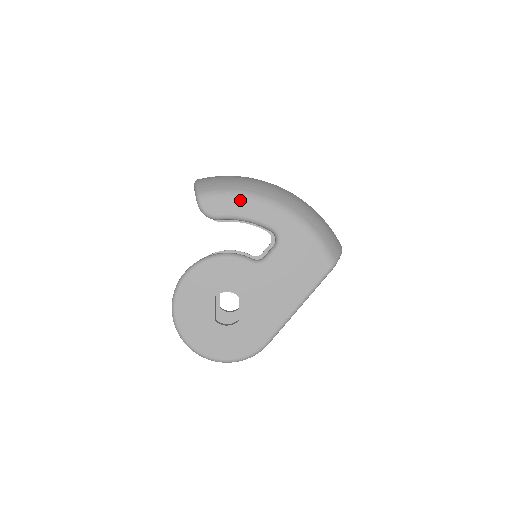
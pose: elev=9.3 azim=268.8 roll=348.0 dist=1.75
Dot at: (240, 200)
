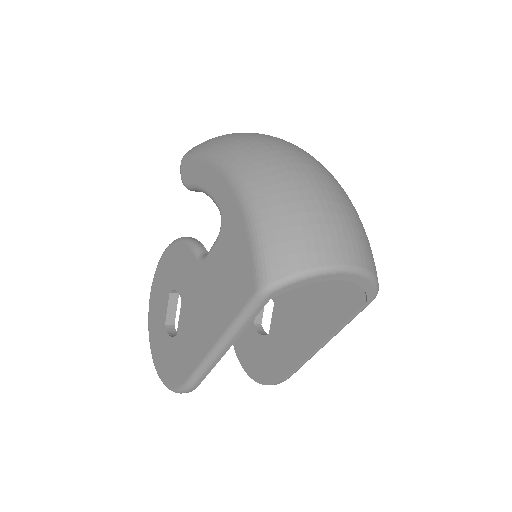
Dot at: (203, 163)
